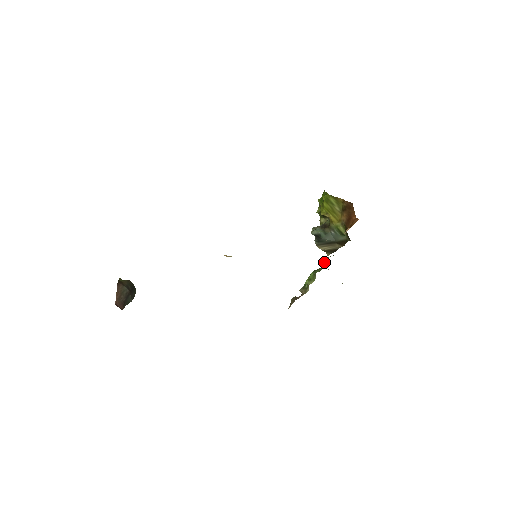
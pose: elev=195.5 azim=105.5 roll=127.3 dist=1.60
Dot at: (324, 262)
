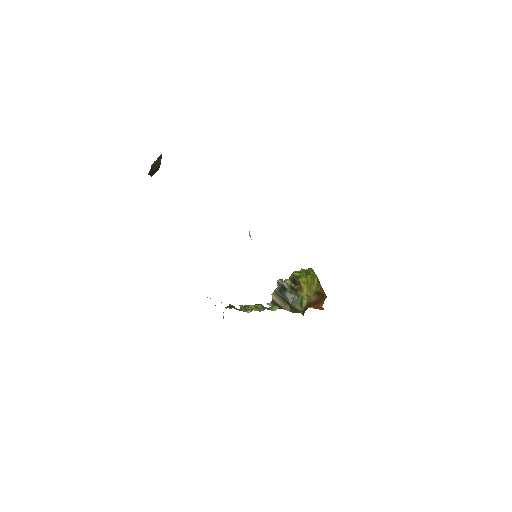
Dot at: (275, 308)
